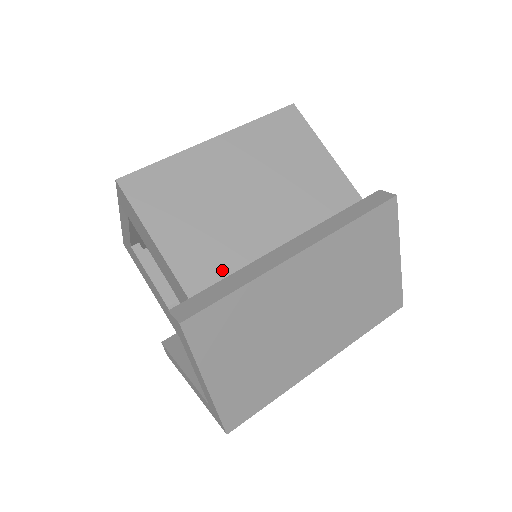
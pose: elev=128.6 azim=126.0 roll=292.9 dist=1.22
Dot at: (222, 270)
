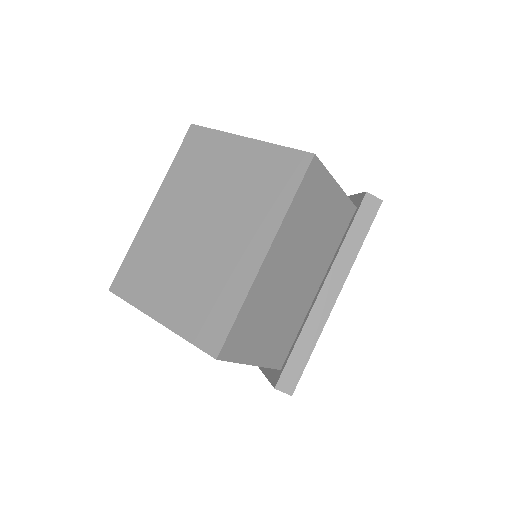
Dot at: (291, 338)
